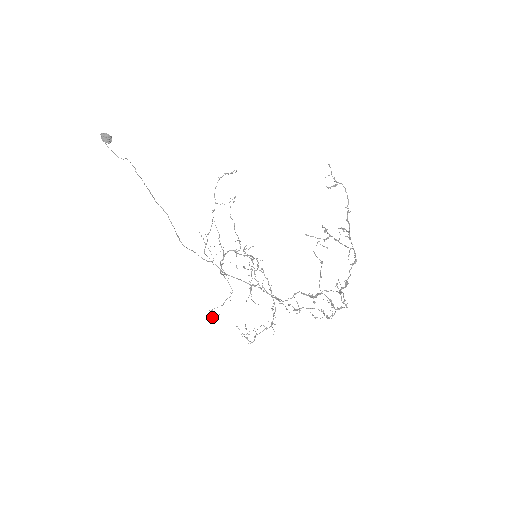
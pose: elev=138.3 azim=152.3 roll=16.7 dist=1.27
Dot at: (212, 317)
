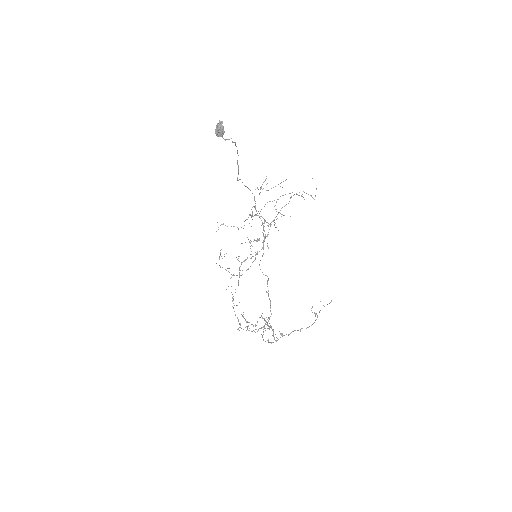
Dot at: occluded
